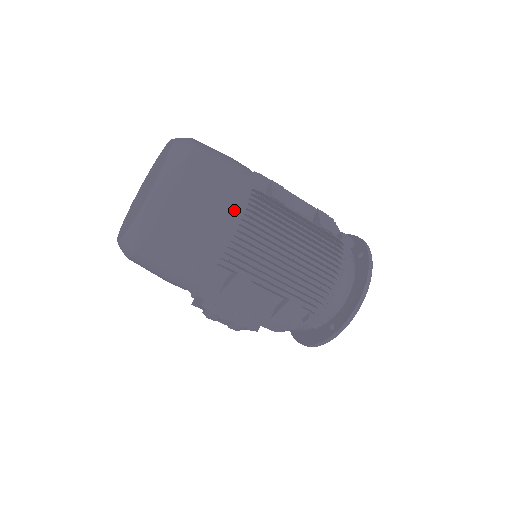
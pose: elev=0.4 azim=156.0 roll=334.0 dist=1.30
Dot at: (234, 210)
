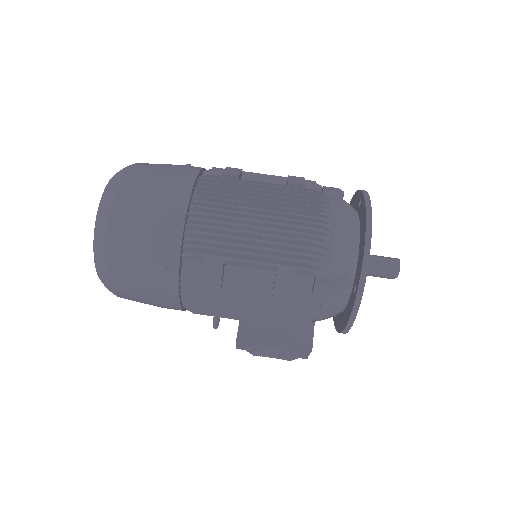
Dot at: (179, 196)
